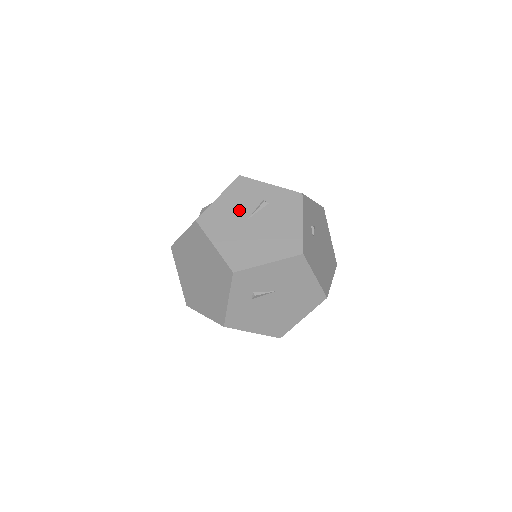
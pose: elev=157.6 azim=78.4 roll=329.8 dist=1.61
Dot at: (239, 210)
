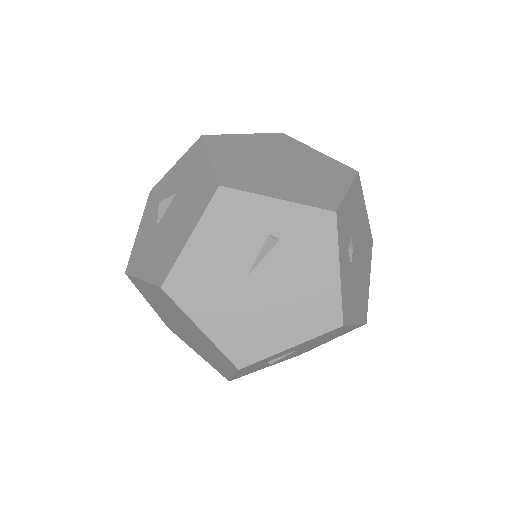
Dot at: (230, 259)
